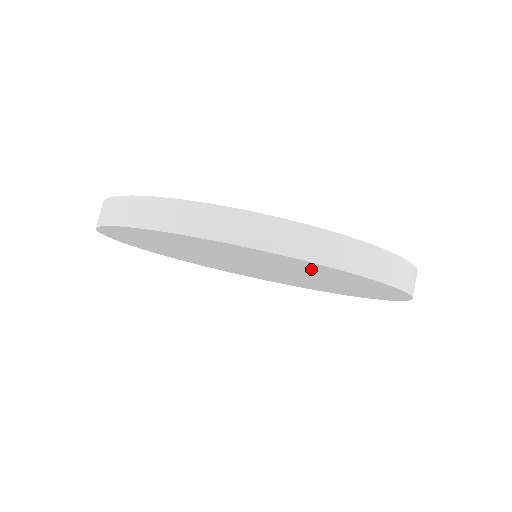
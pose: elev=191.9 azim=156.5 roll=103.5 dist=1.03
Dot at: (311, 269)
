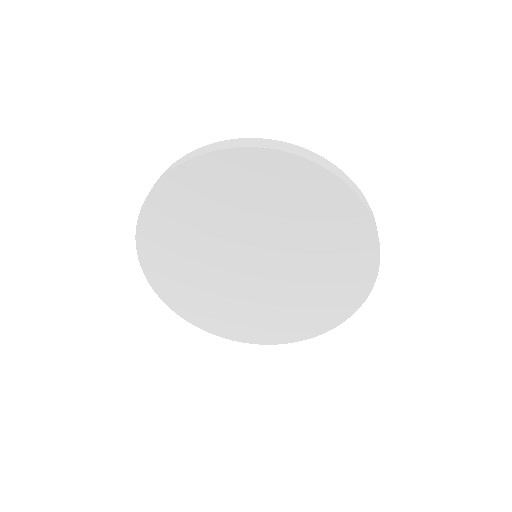
Dot at: (266, 181)
